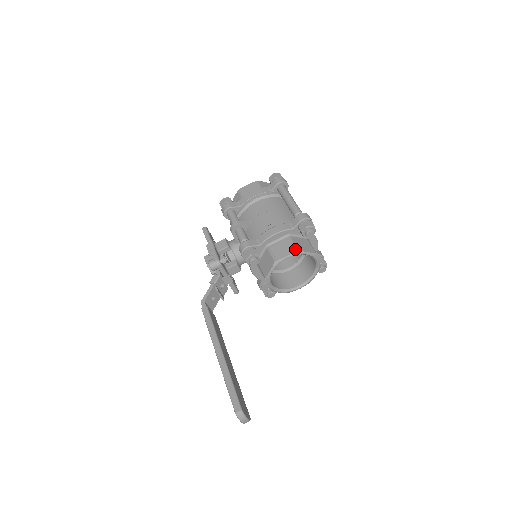
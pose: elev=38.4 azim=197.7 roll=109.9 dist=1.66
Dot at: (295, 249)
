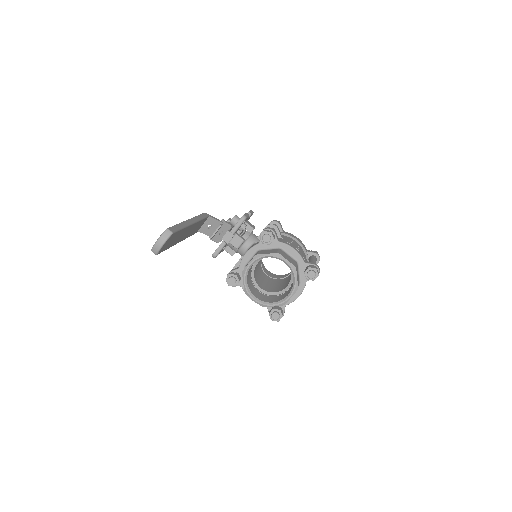
Dot at: (295, 265)
